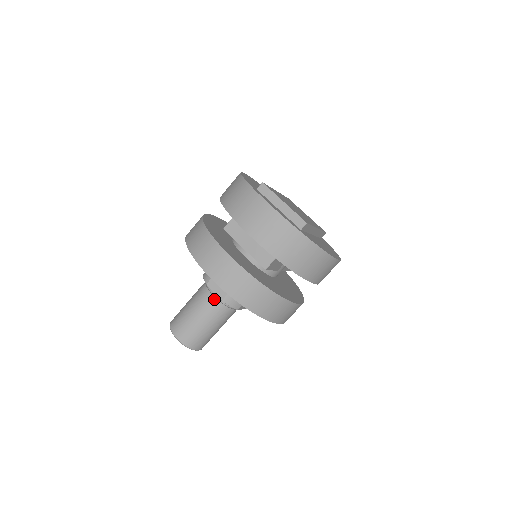
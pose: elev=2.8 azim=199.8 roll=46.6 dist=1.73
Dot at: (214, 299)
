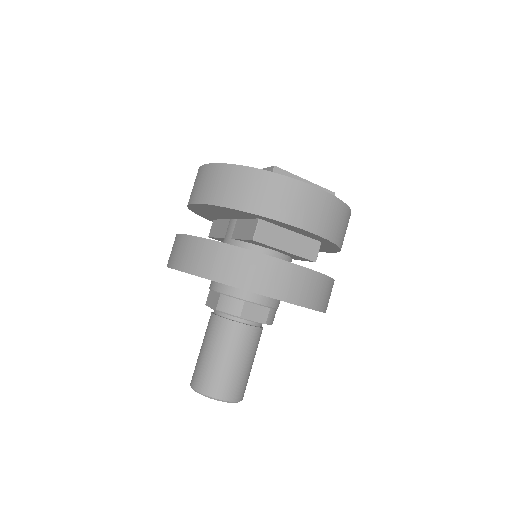
Dot at: (252, 328)
